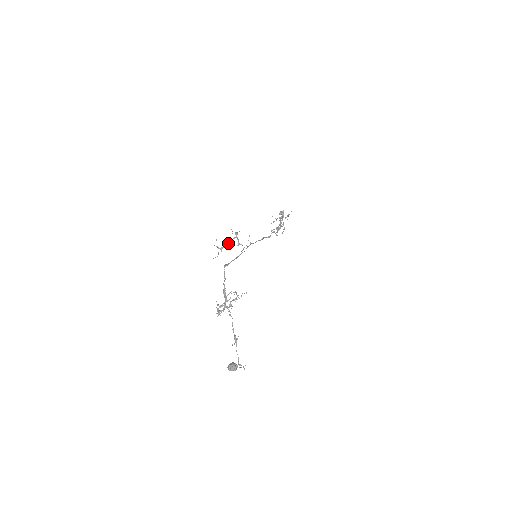
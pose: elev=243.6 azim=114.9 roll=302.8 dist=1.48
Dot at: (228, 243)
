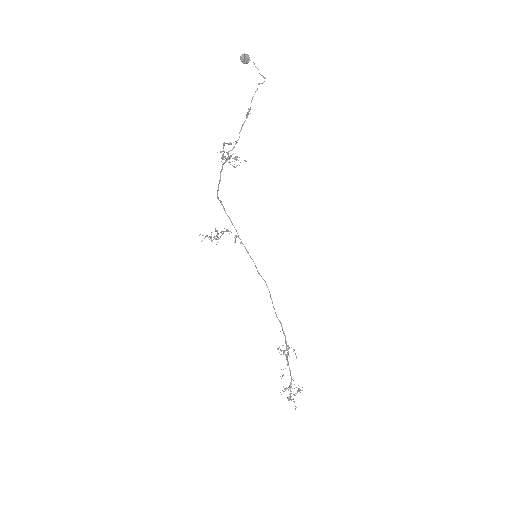
Dot at: (215, 231)
